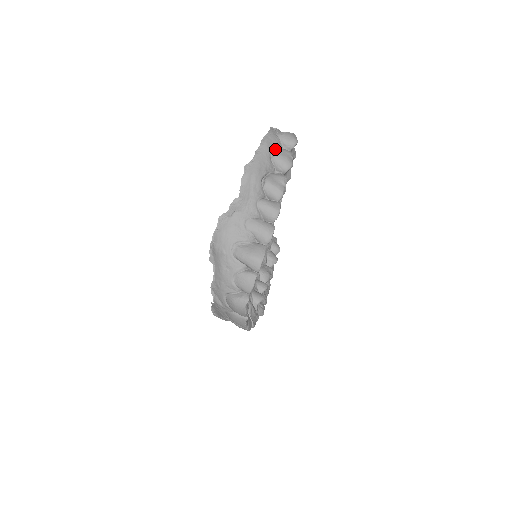
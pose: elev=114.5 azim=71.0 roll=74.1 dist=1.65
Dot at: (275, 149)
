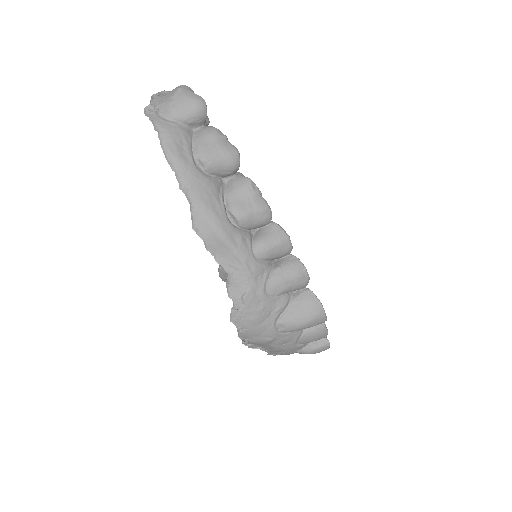
Dot at: (193, 150)
